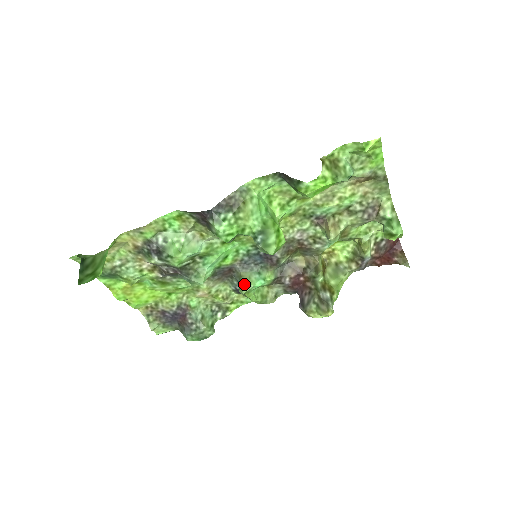
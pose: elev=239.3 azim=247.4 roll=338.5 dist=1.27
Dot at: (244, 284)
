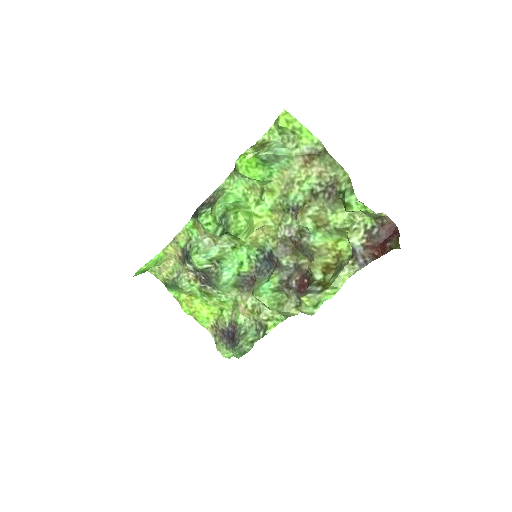
Dot at: (255, 287)
